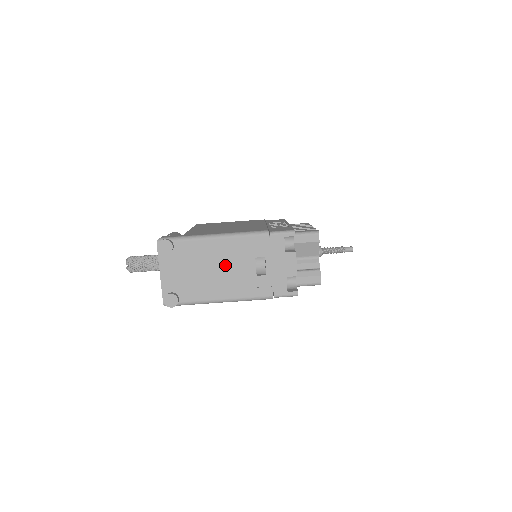
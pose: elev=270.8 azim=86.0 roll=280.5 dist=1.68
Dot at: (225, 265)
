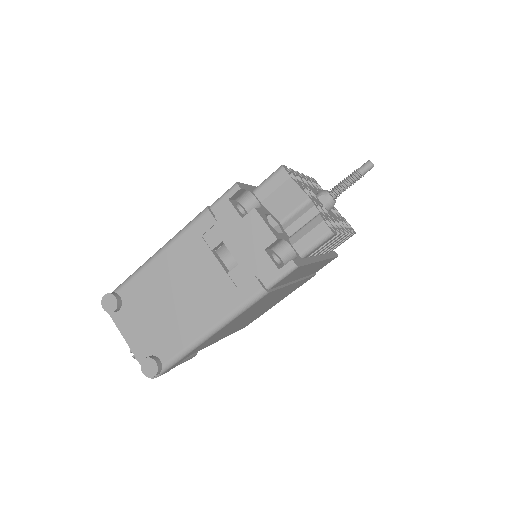
Dot at: (184, 284)
